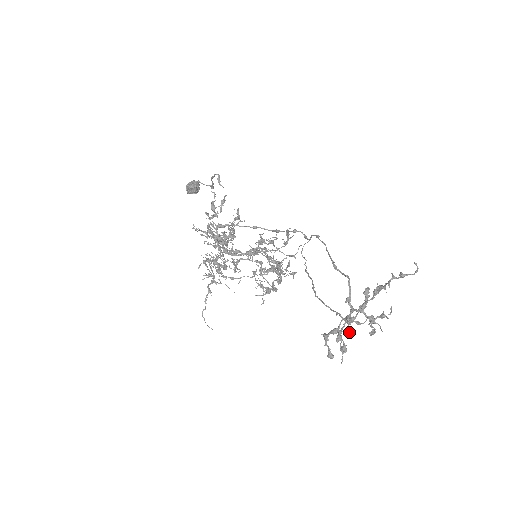
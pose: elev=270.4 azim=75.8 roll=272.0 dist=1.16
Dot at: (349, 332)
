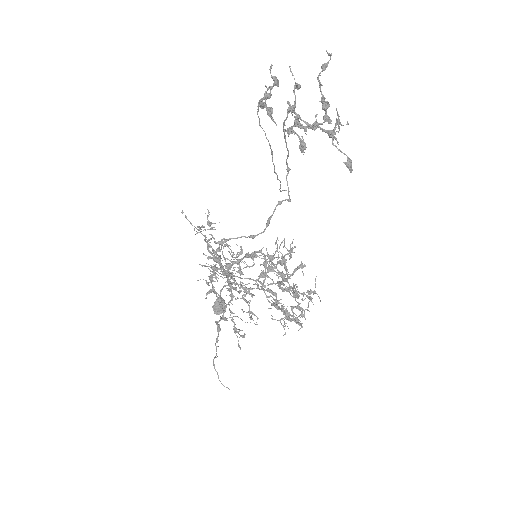
Dot at: (292, 112)
